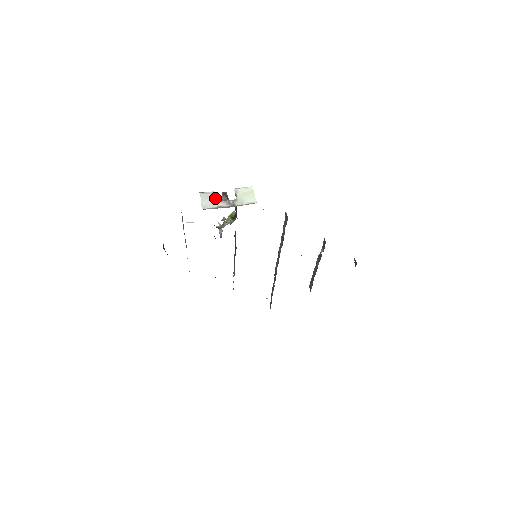
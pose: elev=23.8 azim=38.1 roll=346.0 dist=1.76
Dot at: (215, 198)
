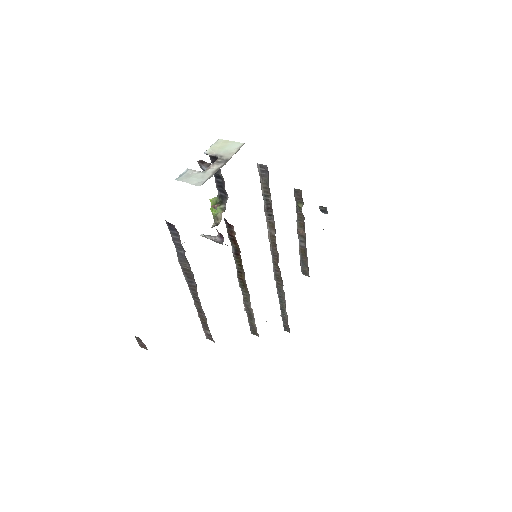
Dot at: (198, 171)
